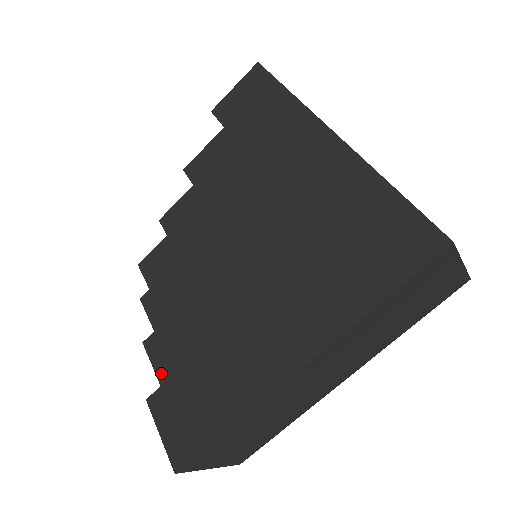
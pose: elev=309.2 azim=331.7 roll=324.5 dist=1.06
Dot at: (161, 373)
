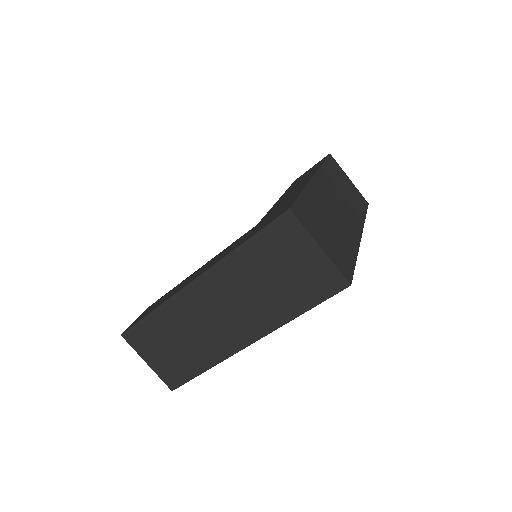
Dot at: occluded
